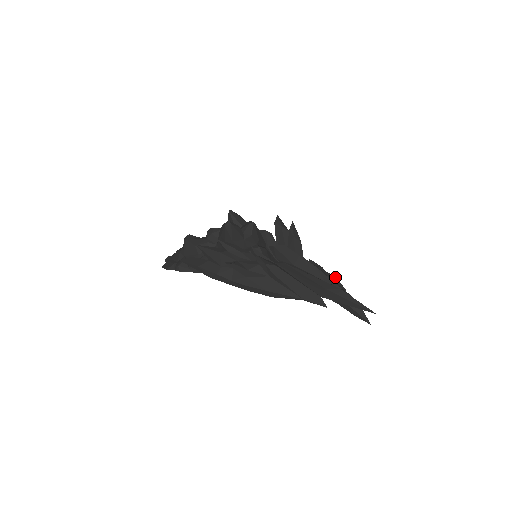
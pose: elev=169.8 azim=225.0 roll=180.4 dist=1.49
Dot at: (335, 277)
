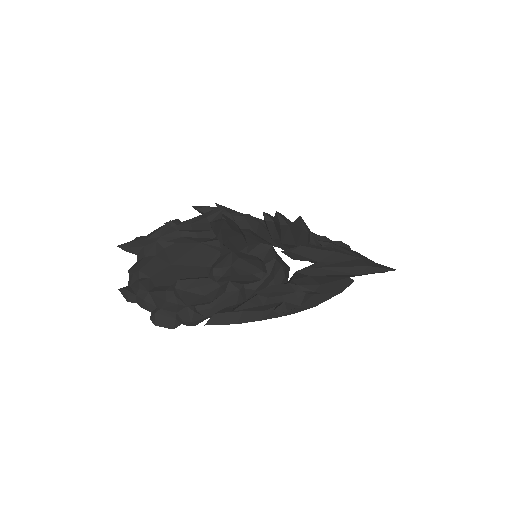
Dot at: (341, 242)
